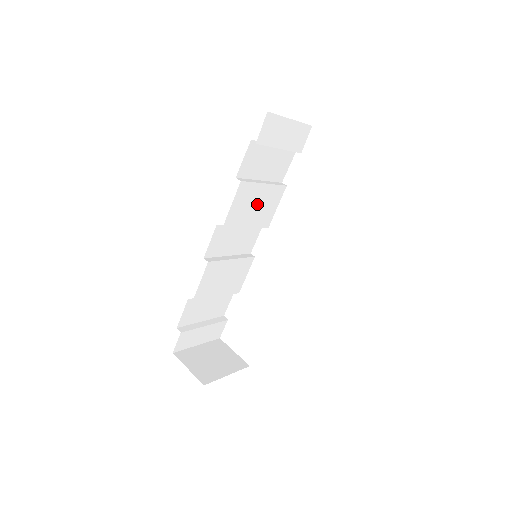
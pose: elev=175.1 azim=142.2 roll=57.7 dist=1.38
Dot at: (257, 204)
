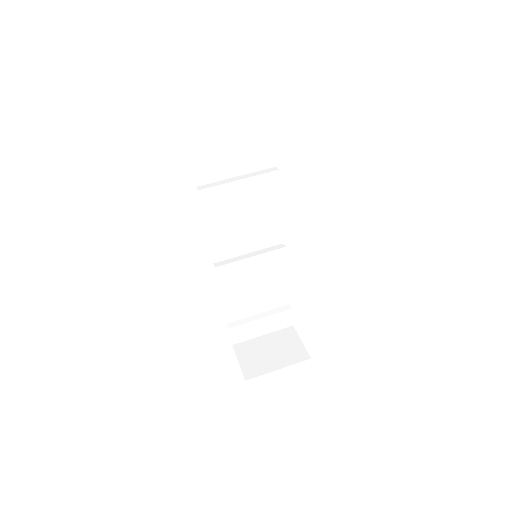
Dot at: (243, 201)
